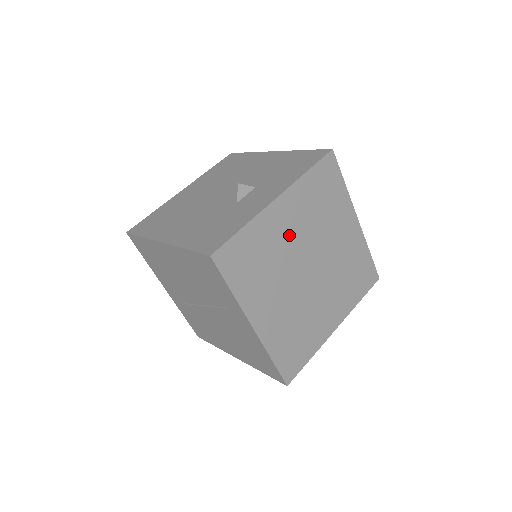
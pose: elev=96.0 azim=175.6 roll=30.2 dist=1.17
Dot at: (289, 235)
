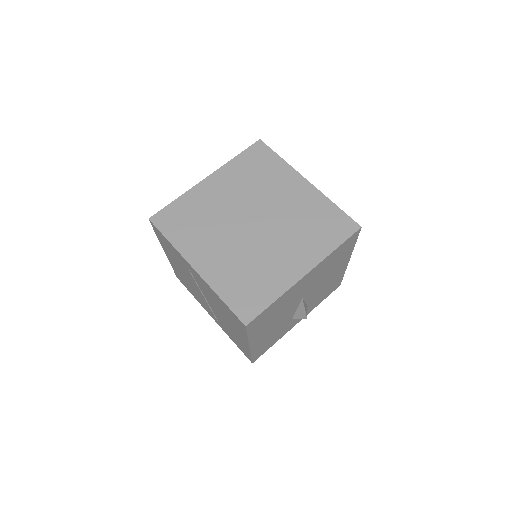
Dot at: (224, 200)
